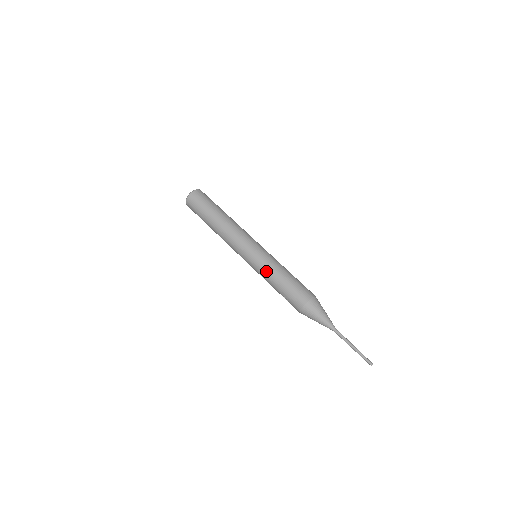
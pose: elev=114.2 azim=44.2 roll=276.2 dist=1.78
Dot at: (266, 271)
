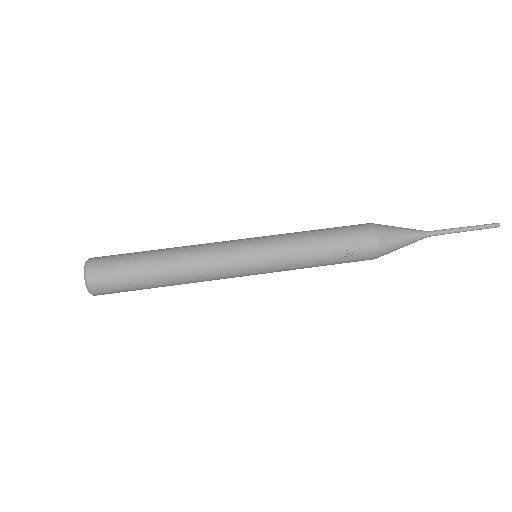
Dot at: (292, 240)
